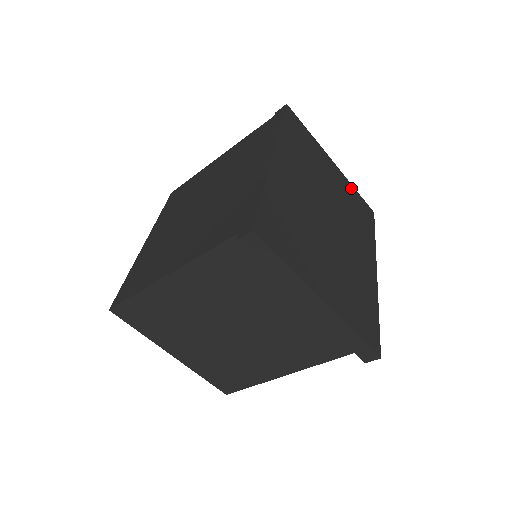
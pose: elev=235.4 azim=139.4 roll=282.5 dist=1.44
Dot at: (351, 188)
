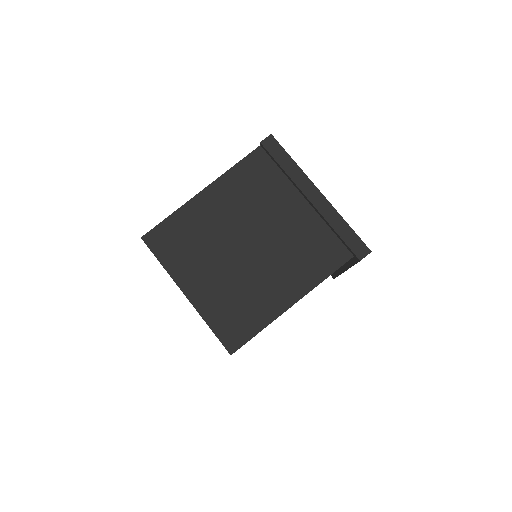
Dot at: occluded
